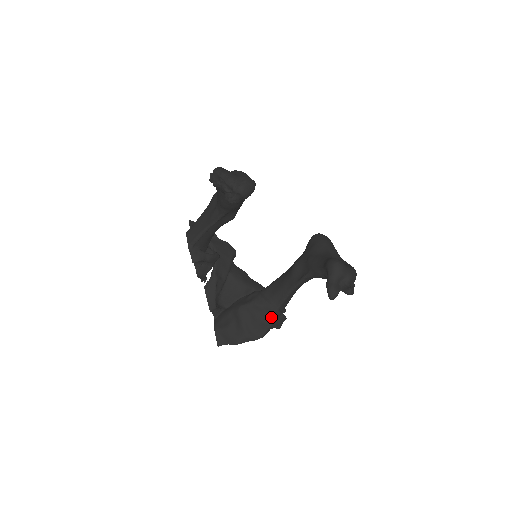
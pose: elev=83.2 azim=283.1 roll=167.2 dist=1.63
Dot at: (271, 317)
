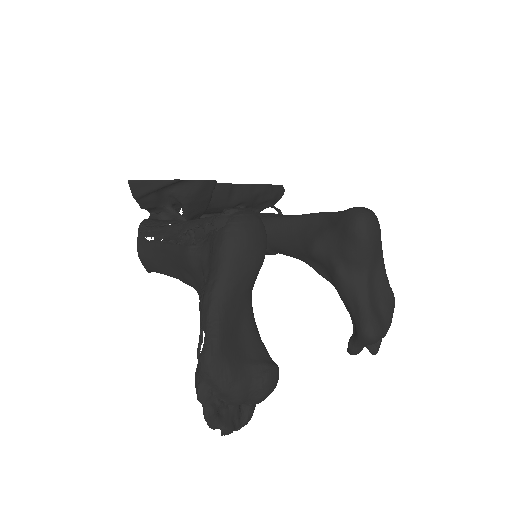
Dot at: (266, 254)
